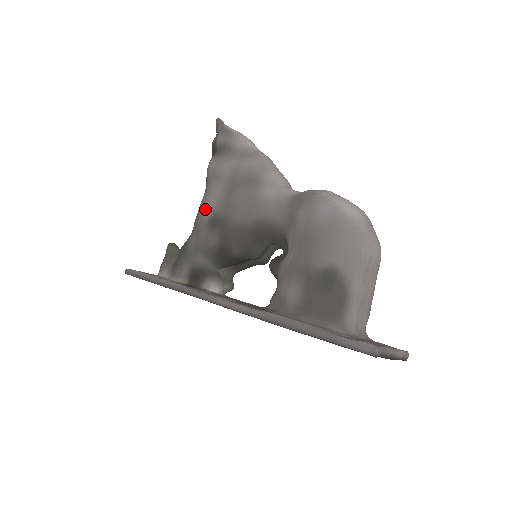
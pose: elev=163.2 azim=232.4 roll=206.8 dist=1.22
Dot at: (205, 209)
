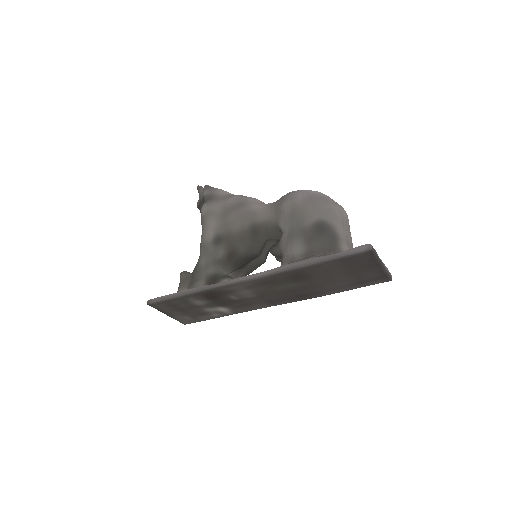
Dot at: (207, 235)
